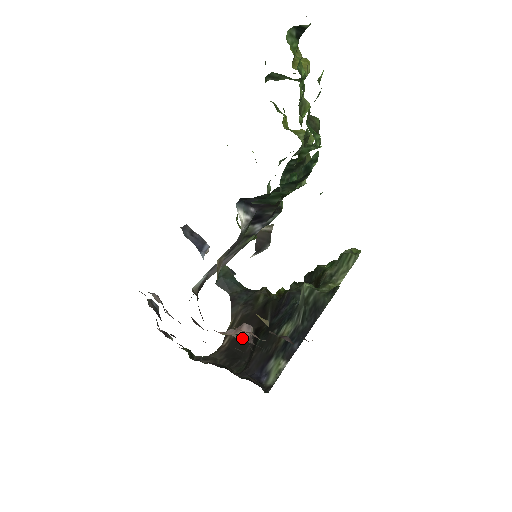
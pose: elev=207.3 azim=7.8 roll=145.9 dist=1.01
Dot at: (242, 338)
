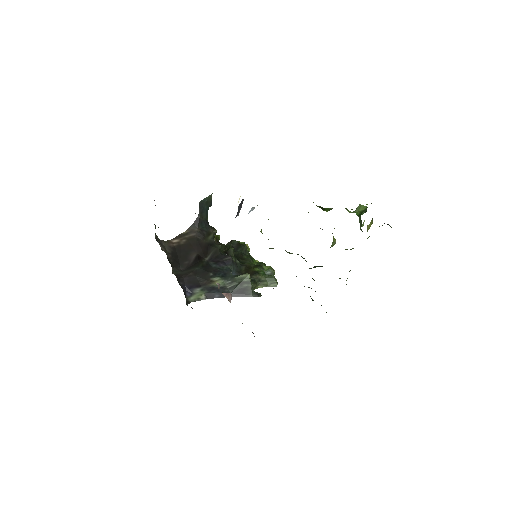
Dot at: (187, 251)
